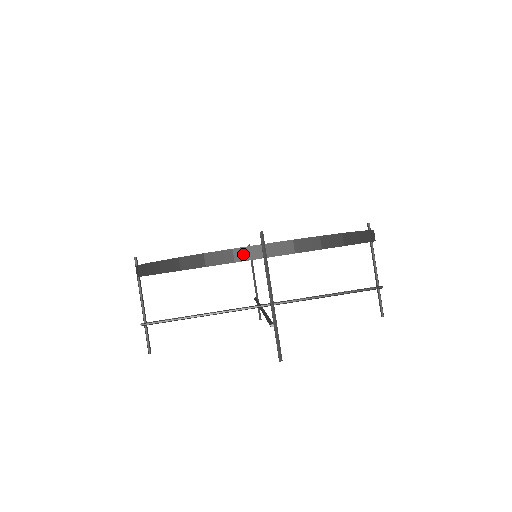
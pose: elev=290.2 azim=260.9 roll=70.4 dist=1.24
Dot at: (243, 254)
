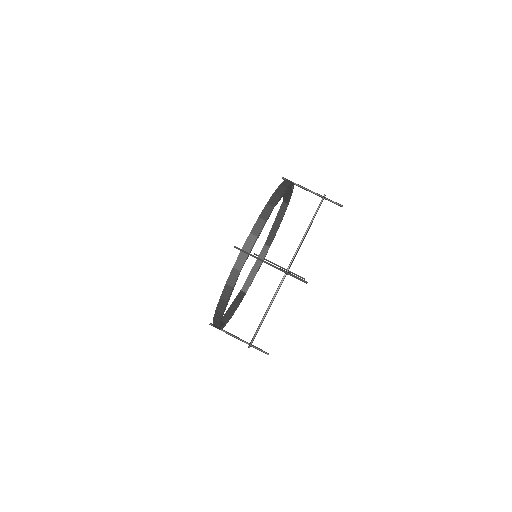
Dot at: (239, 264)
